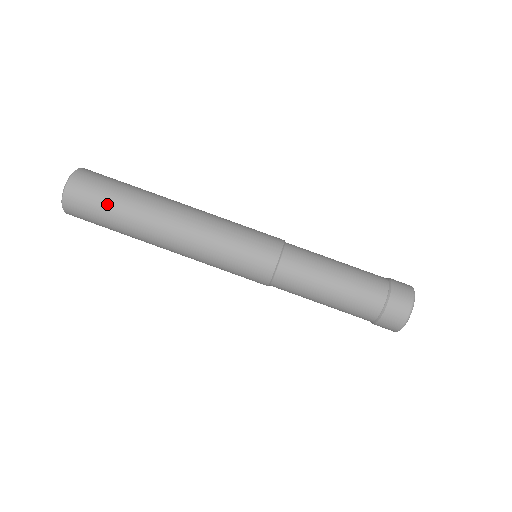
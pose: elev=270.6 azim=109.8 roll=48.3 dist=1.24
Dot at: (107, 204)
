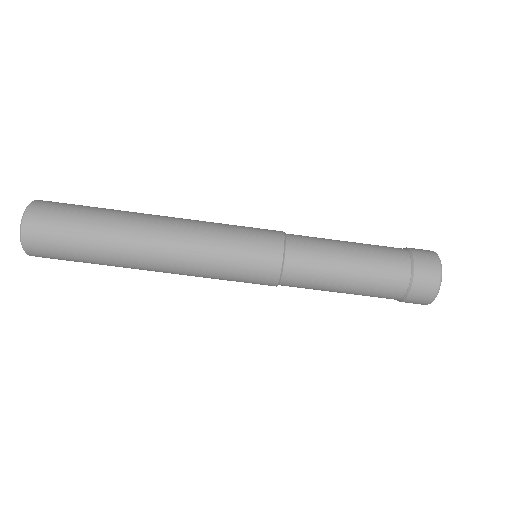
Dot at: (74, 250)
